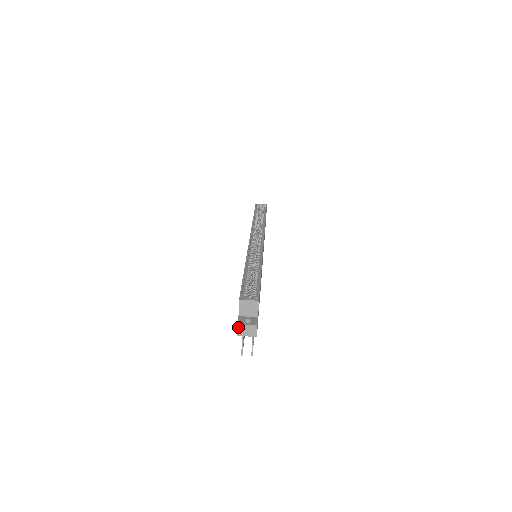
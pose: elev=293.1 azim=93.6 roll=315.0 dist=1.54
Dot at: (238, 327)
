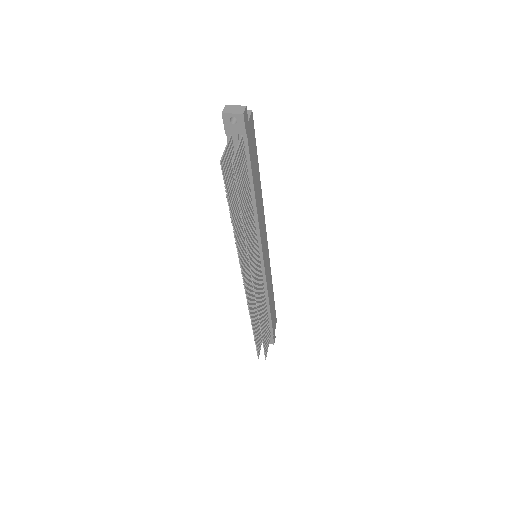
Dot at: (225, 108)
